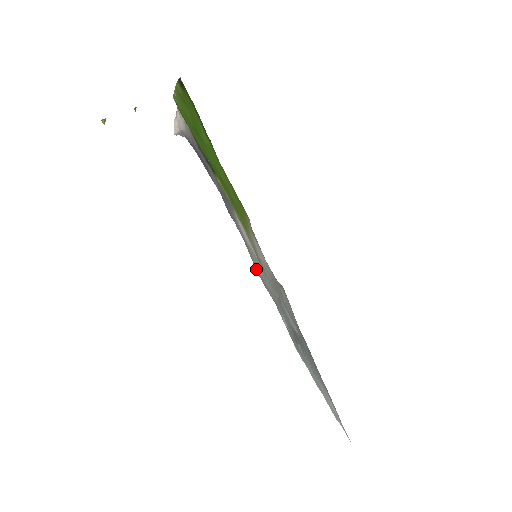
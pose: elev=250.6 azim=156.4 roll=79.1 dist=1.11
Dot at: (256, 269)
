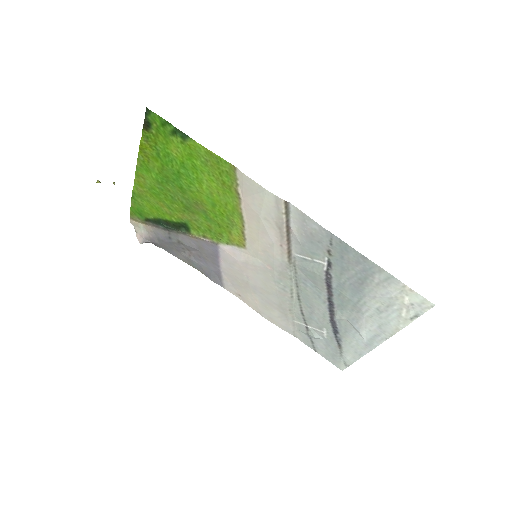
Dot at: (262, 310)
